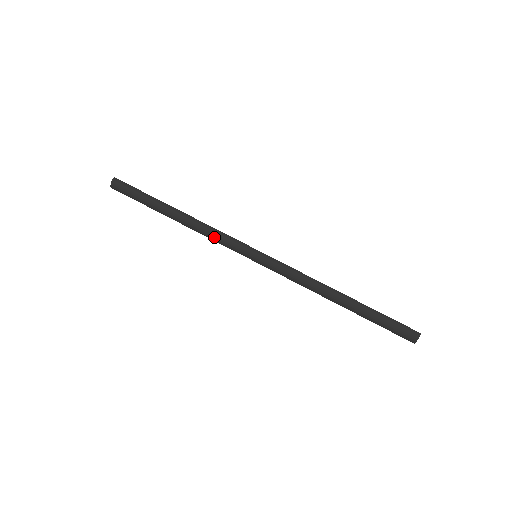
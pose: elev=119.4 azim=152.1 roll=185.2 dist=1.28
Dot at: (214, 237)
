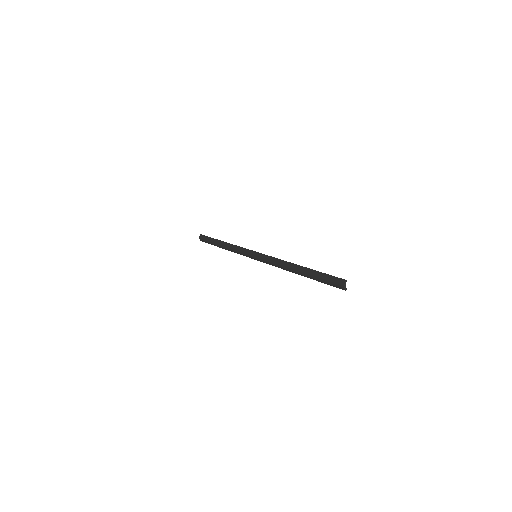
Dot at: (238, 252)
